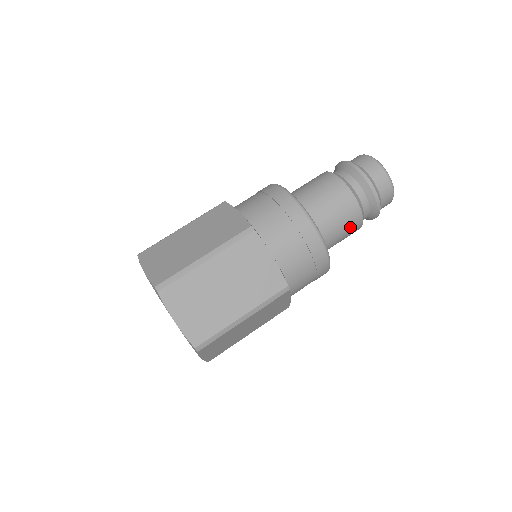
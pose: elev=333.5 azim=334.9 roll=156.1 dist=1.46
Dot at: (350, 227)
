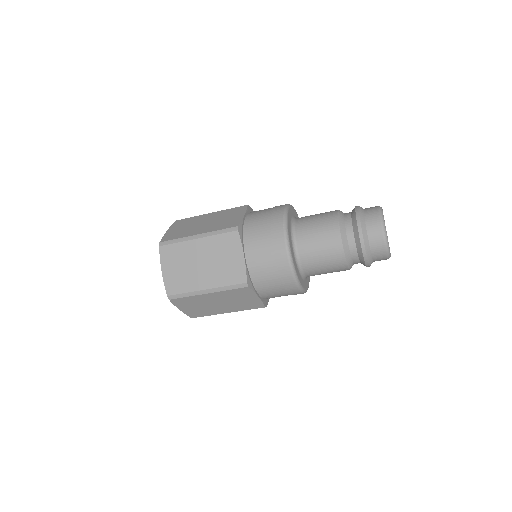
Dot at: occluded
